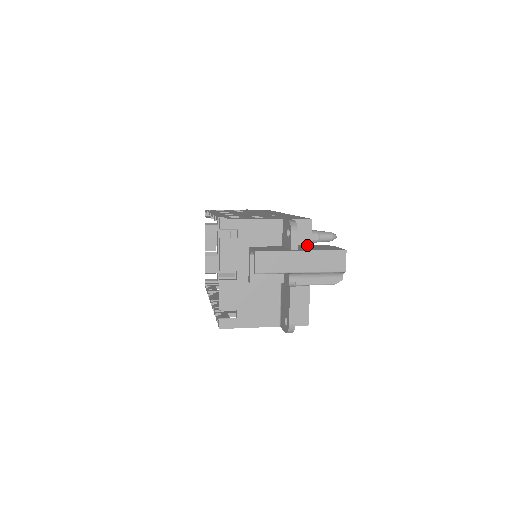
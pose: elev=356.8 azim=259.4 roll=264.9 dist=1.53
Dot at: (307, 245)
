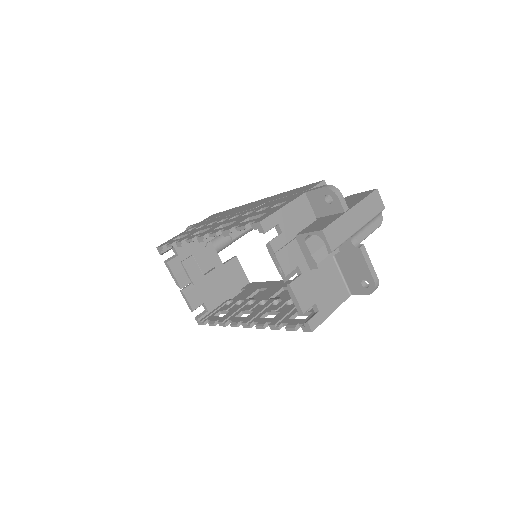
Dot at: occluded
